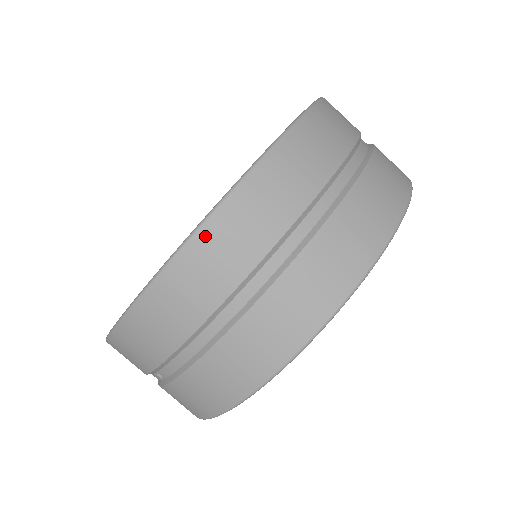
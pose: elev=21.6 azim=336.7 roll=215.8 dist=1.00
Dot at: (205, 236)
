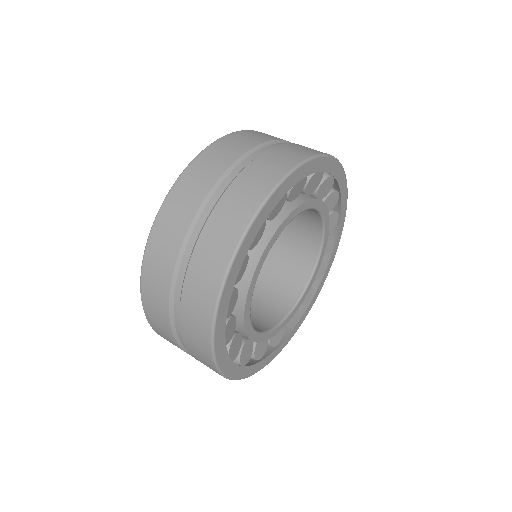
Dot at: occluded
